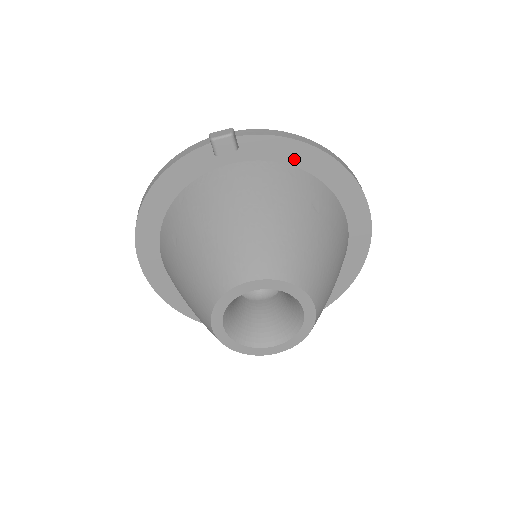
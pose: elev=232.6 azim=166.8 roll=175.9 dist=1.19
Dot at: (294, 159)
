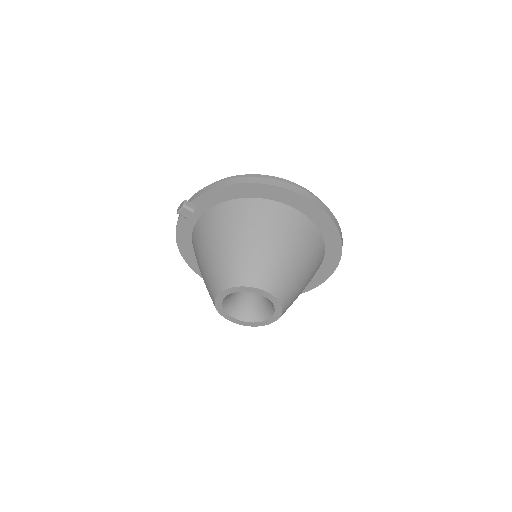
Dot at: (230, 196)
